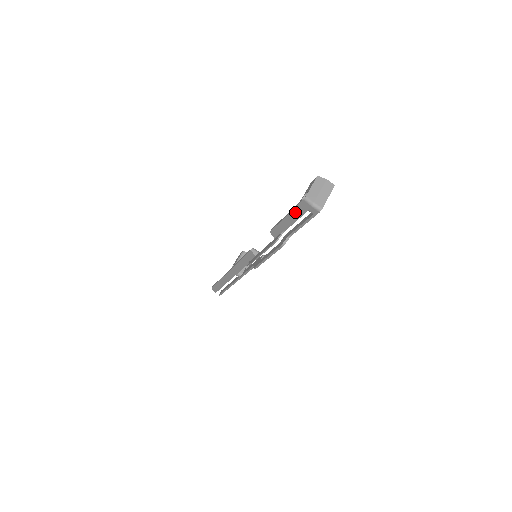
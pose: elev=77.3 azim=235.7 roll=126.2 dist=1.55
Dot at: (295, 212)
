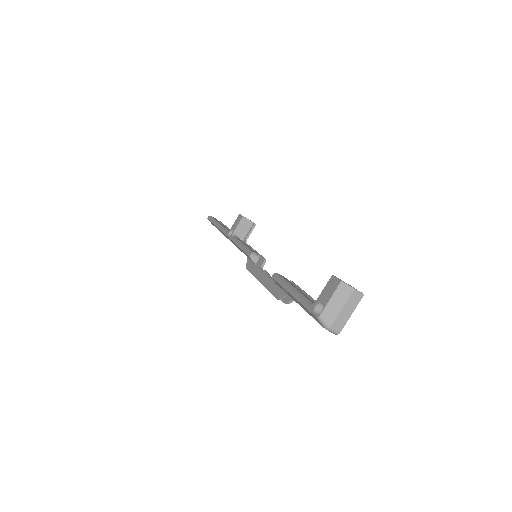
Dot at: (304, 308)
